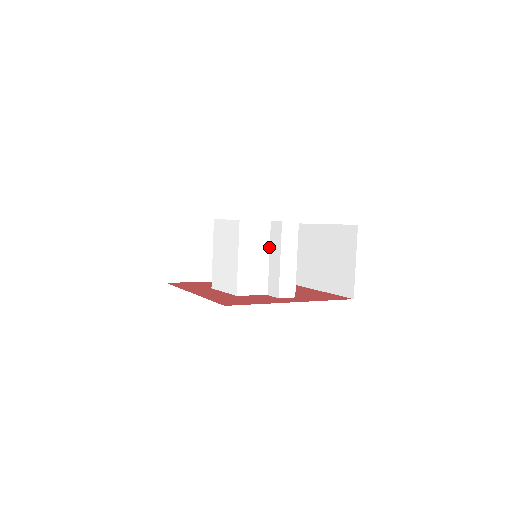
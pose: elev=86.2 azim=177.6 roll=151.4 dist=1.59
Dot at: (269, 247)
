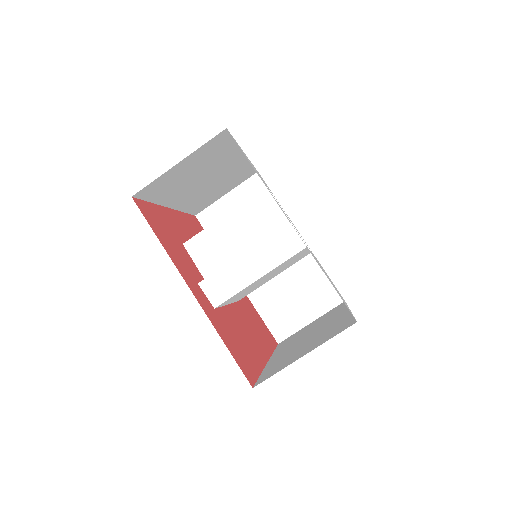
Dot at: occluded
